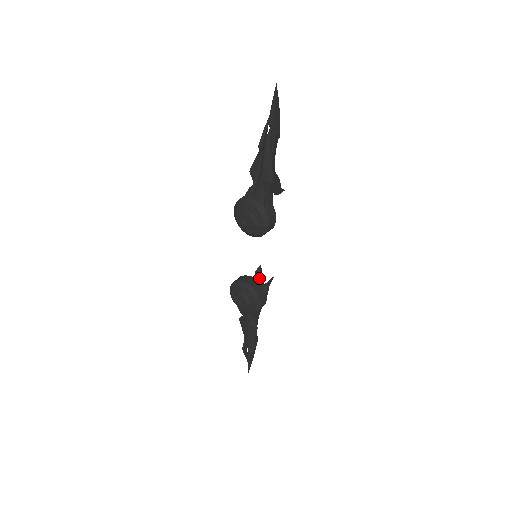
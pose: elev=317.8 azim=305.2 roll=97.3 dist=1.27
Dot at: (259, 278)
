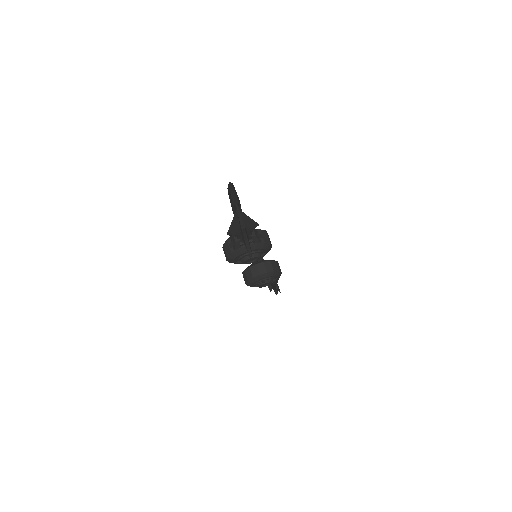
Dot at: occluded
